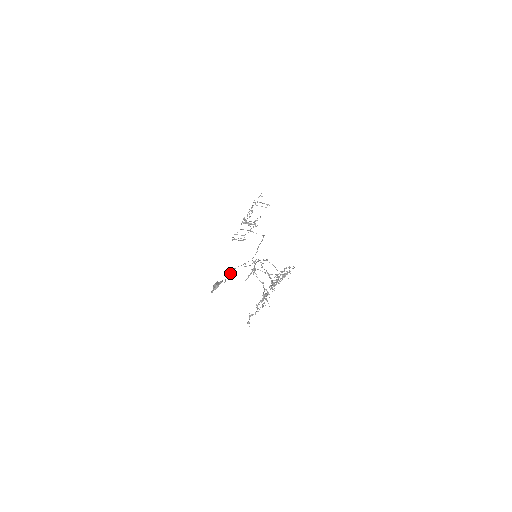
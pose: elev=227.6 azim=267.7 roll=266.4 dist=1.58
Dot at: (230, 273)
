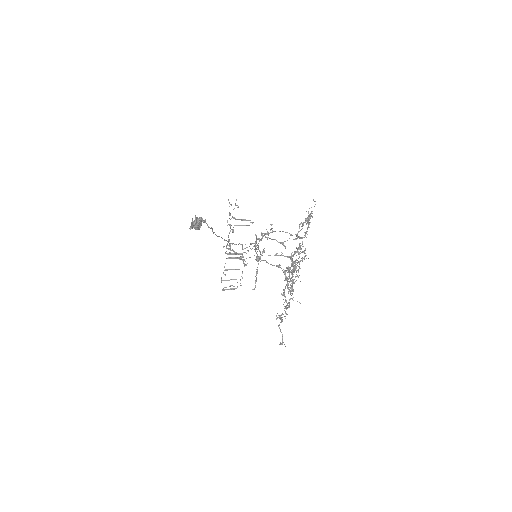
Dot at: (219, 236)
